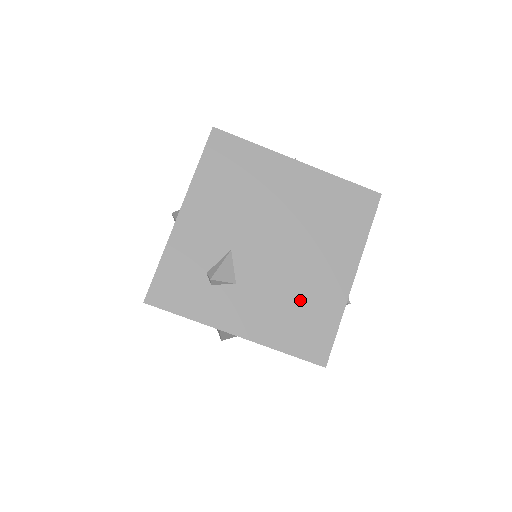
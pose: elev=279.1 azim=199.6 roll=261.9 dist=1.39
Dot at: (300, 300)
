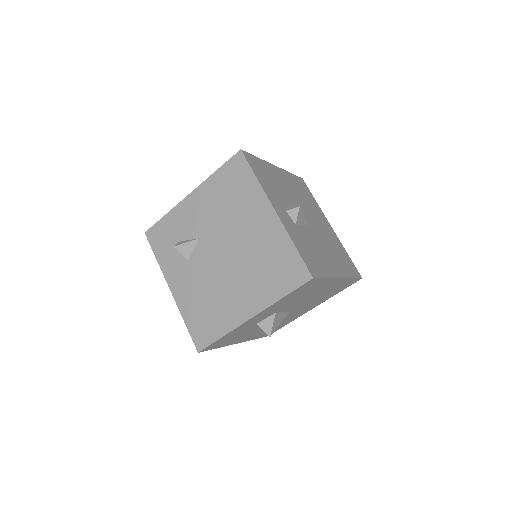
Dot at: (212, 301)
